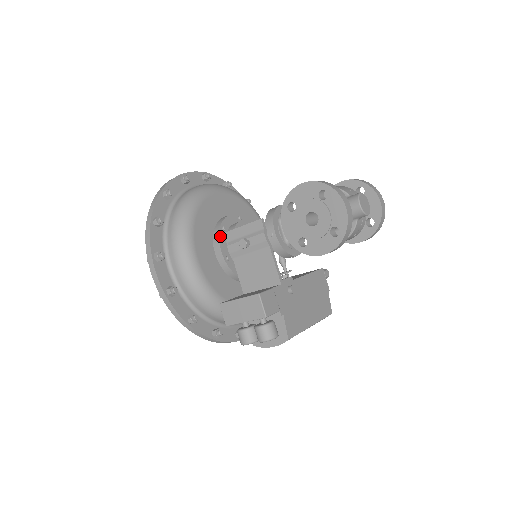
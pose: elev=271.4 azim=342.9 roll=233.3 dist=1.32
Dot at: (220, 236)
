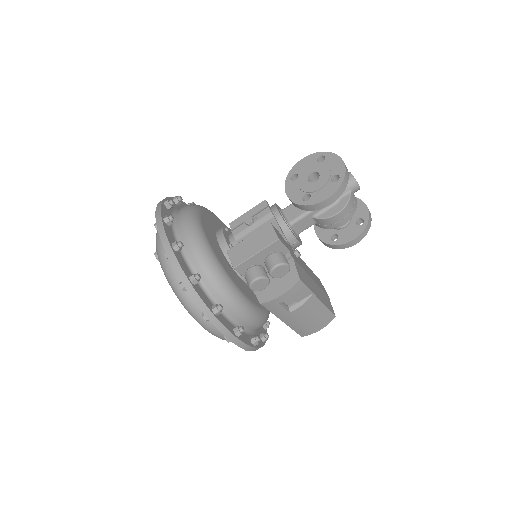
Dot at: (223, 230)
